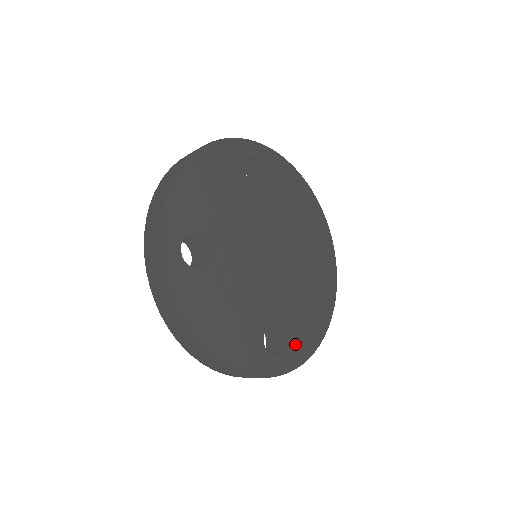
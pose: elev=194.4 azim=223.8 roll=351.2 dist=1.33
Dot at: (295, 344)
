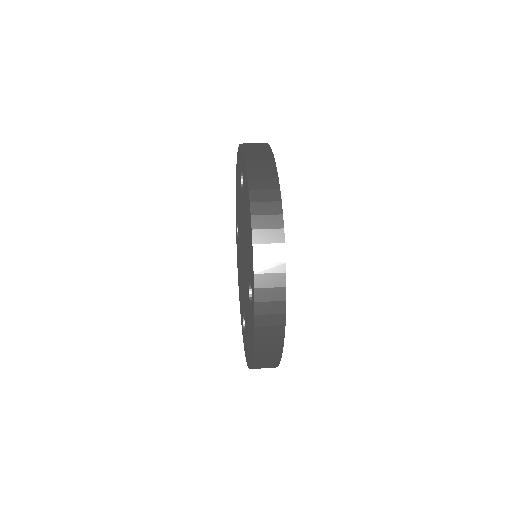
Dot at: occluded
